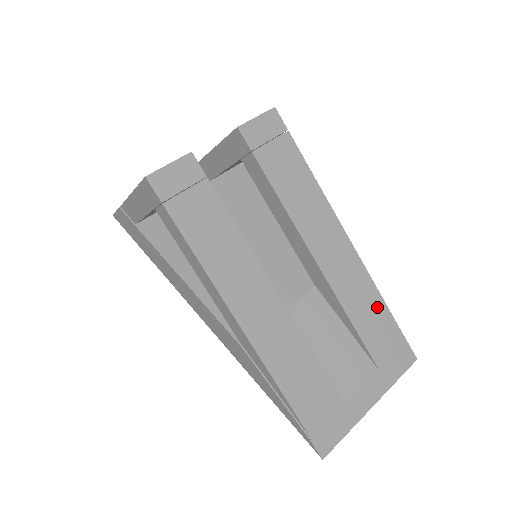
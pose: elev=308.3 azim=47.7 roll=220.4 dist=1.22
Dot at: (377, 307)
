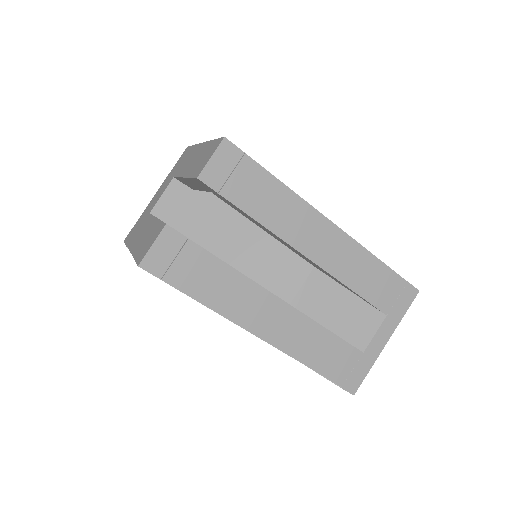
Dot at: (373, 267)
